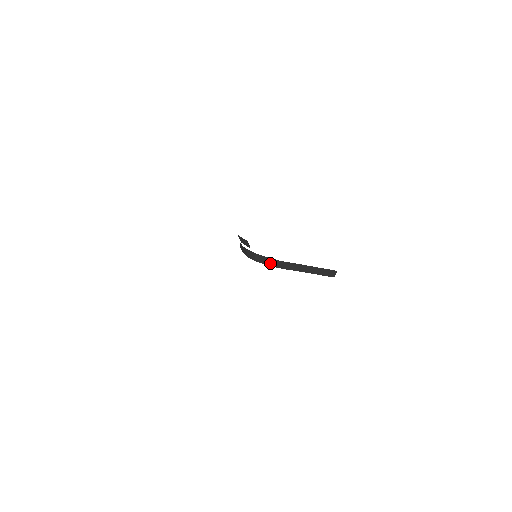
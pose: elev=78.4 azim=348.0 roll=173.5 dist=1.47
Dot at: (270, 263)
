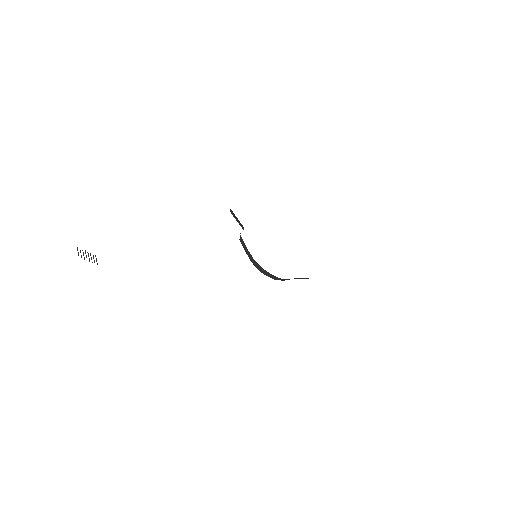
Dot at: (273, 278)
